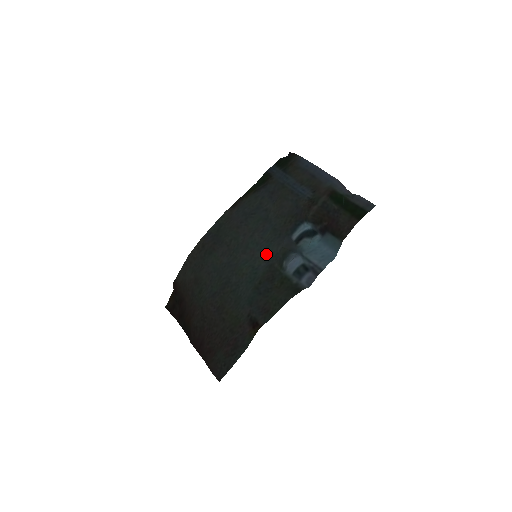
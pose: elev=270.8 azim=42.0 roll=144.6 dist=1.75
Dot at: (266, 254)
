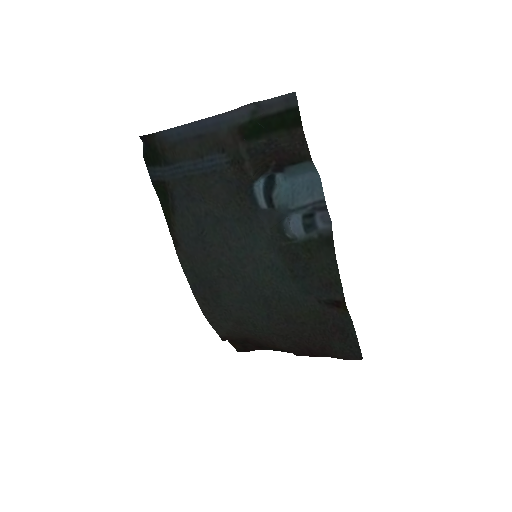
Dot at: (262, 246)
